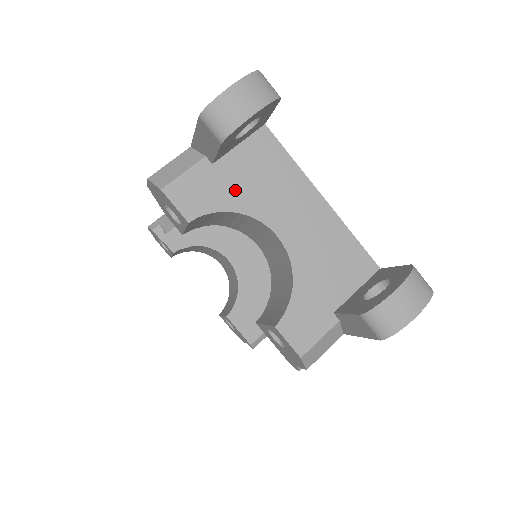
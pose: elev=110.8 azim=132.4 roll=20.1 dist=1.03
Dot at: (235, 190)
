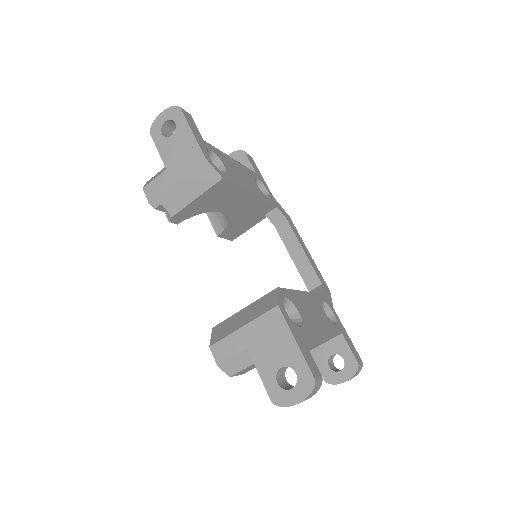
Dot at: occluded
